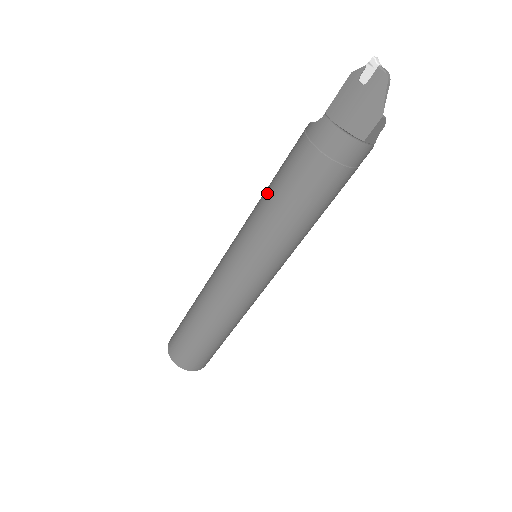
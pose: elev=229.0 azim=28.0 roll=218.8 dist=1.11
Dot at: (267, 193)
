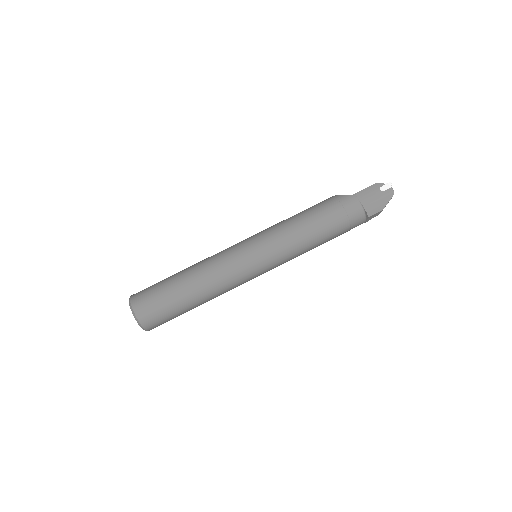
Dot at: (296, 218)
